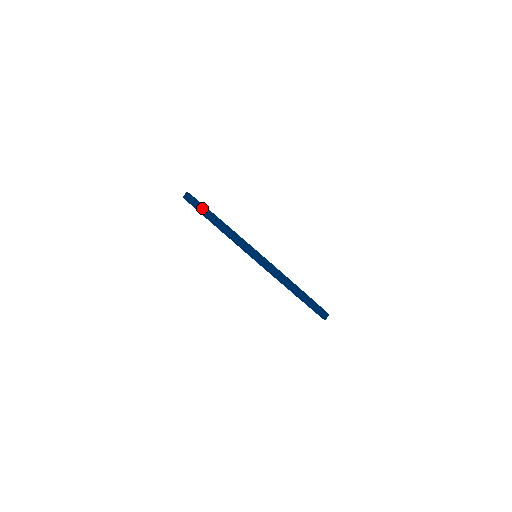
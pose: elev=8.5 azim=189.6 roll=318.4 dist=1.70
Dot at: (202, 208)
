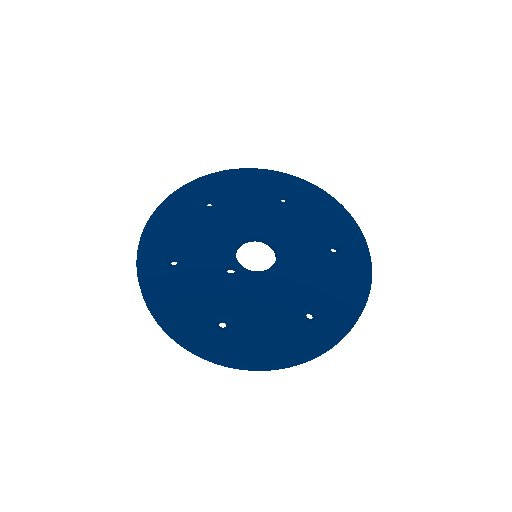
Dot at: occluded
